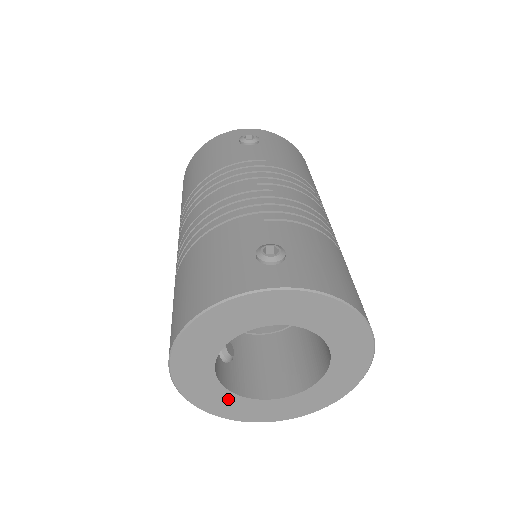
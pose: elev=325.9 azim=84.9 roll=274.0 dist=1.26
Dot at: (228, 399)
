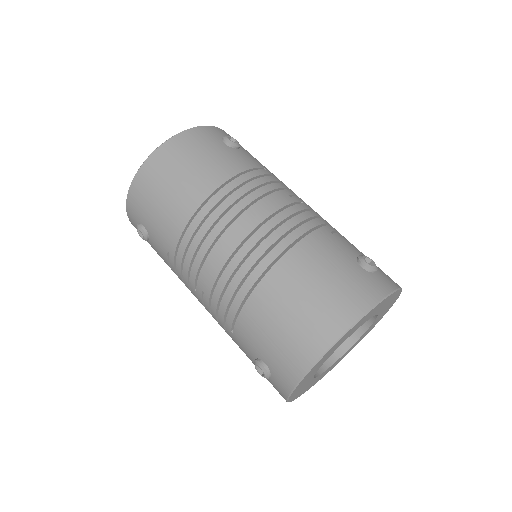
Dot at: occluded
